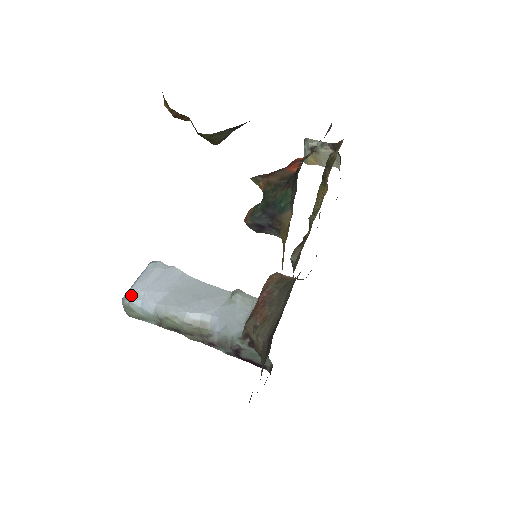
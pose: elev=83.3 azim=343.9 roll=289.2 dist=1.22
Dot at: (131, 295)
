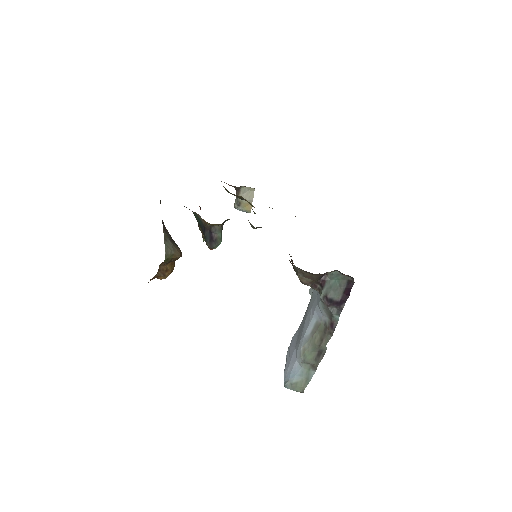
Dot at: (286, 378)
